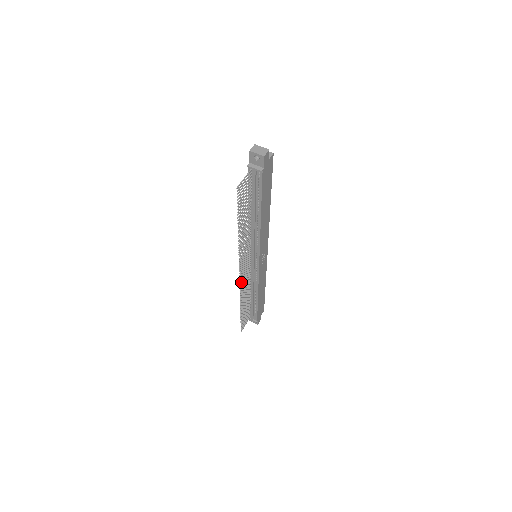
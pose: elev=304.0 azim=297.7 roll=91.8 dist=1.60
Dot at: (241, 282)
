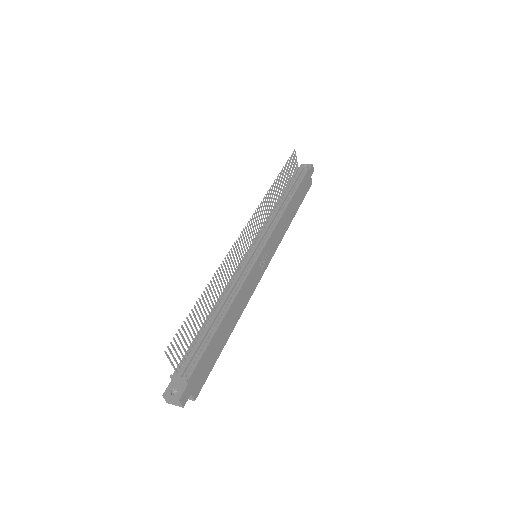
Dot at: occluded
